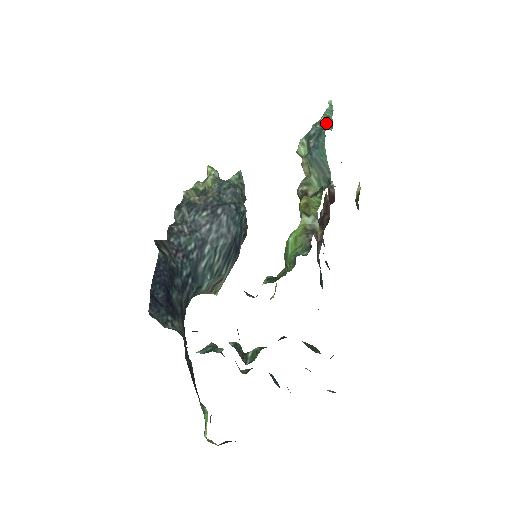
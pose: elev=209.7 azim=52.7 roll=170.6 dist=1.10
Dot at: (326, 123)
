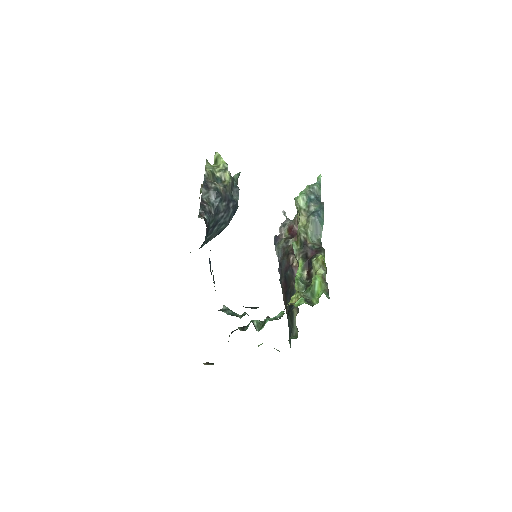
Dot at: (317, 192)
